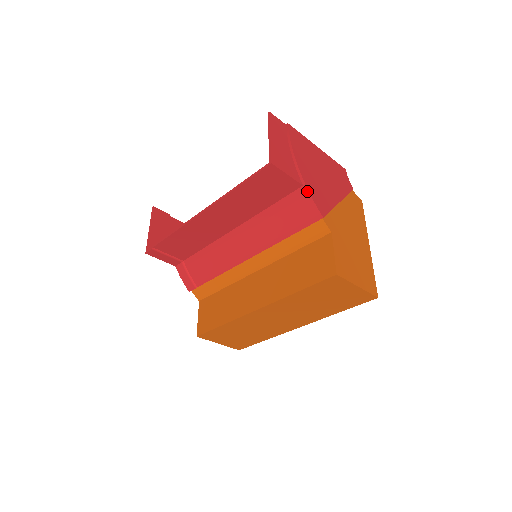
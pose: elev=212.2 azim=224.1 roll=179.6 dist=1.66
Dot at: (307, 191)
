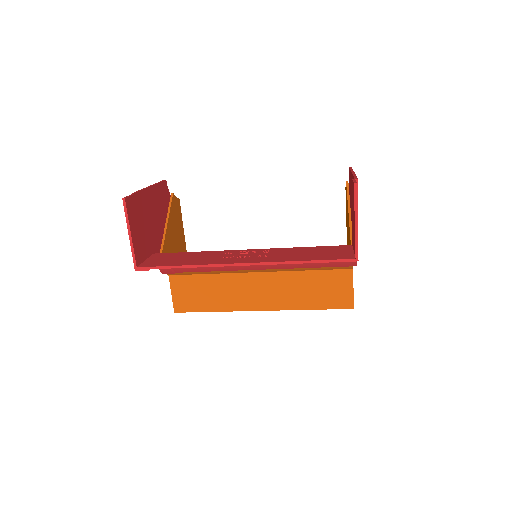
Dot at: occluded
